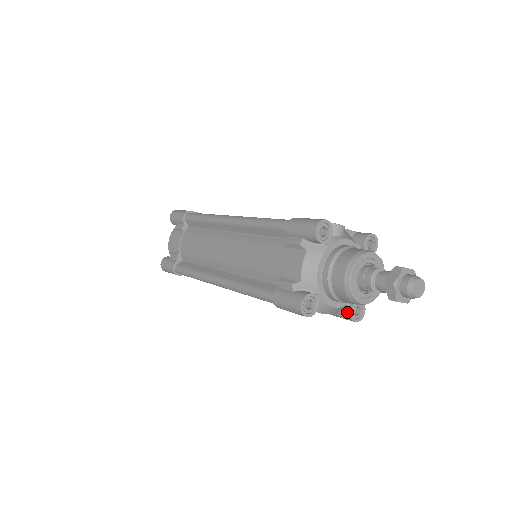
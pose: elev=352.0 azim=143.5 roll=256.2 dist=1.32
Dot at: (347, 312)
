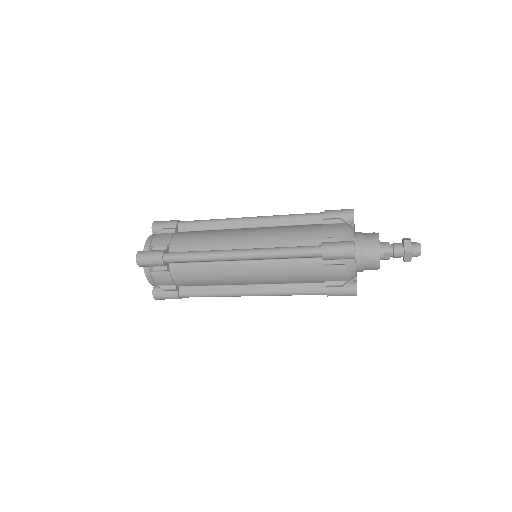
Dot at: (353, 283)
